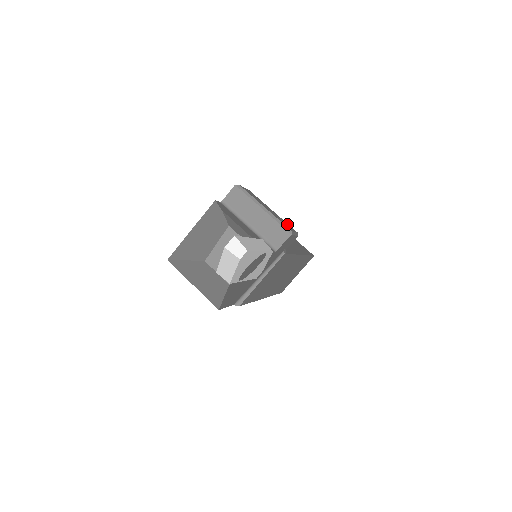
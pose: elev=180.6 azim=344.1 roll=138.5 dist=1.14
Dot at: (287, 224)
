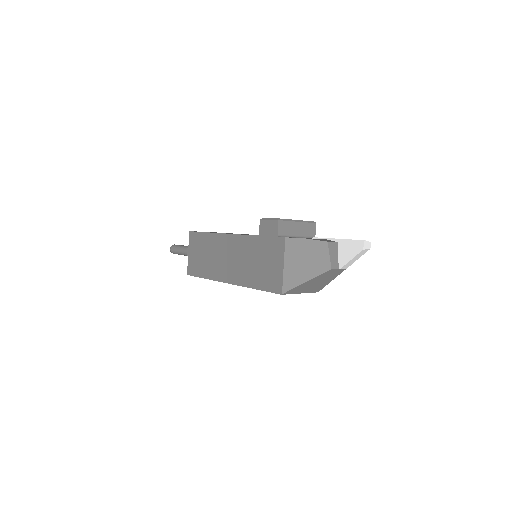
Dot at: occluded
